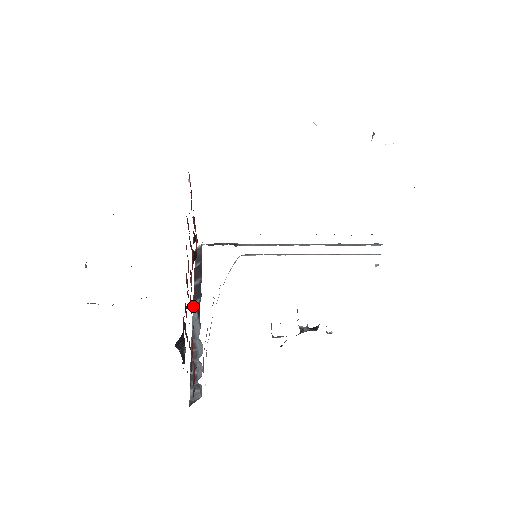
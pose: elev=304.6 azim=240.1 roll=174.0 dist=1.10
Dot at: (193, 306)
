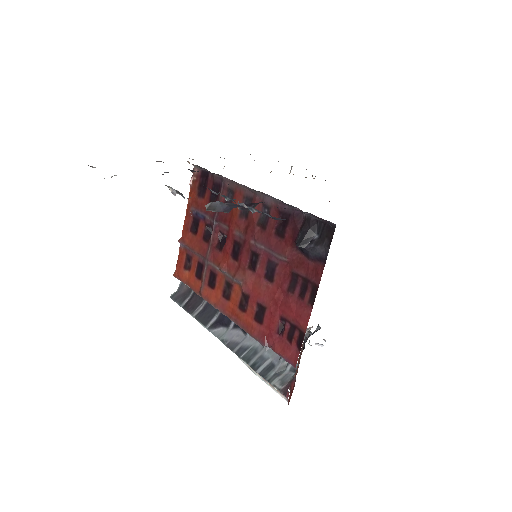
Dot at: (209, 329)
